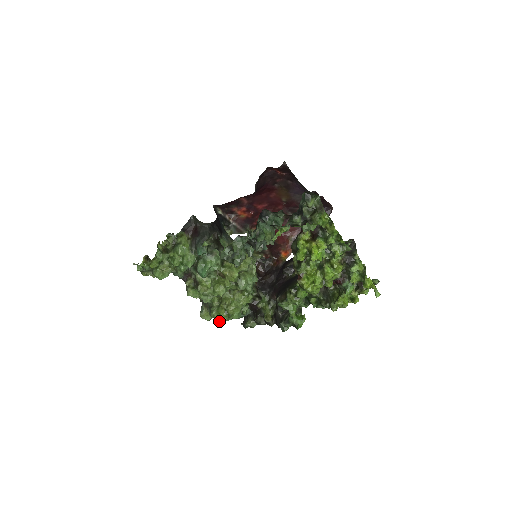
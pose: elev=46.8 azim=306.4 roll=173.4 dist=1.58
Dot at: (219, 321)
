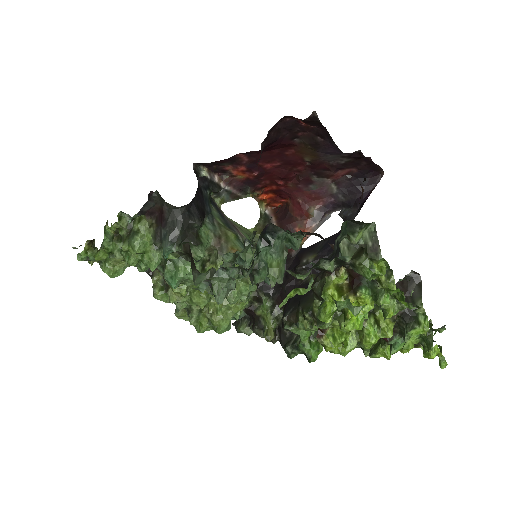
Dot at: (200, 332)
